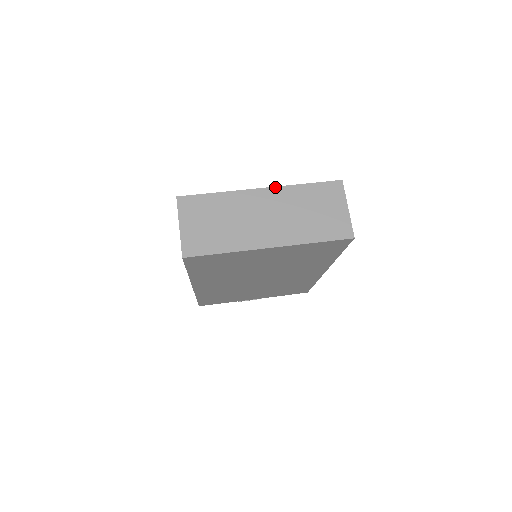
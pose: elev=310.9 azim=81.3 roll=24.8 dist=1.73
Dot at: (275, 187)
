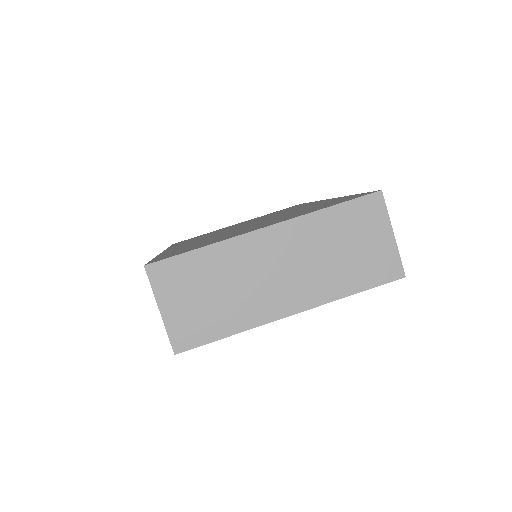
Dot at: (286, 221)
